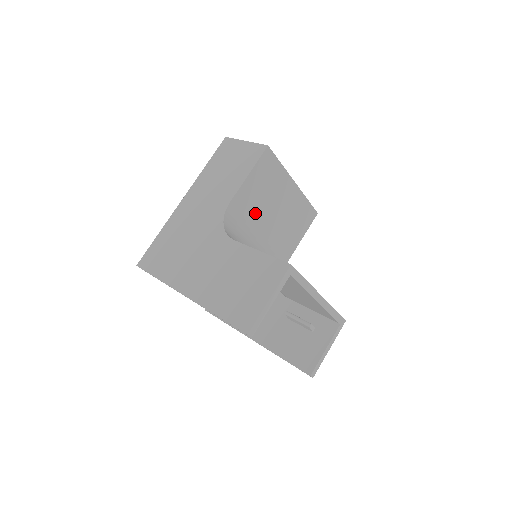
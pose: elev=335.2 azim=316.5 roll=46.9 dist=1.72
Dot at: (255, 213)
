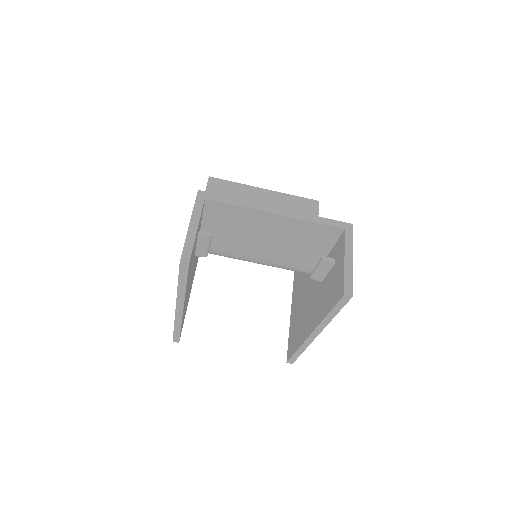
Dot at: occluded
